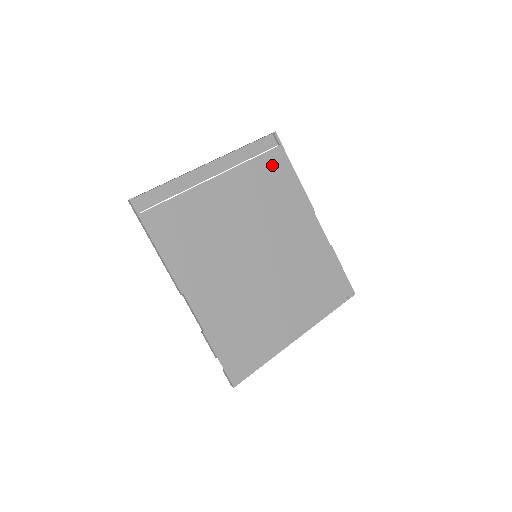
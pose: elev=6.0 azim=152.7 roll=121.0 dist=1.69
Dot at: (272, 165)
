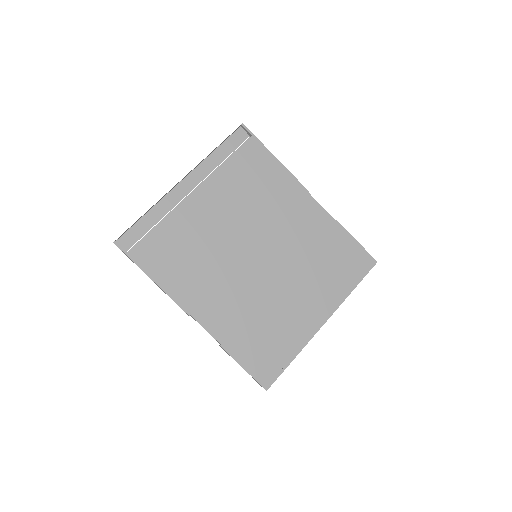
Dot at: (248, 159)
